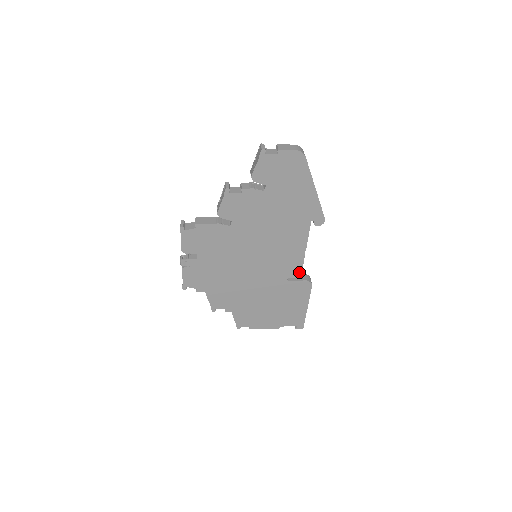
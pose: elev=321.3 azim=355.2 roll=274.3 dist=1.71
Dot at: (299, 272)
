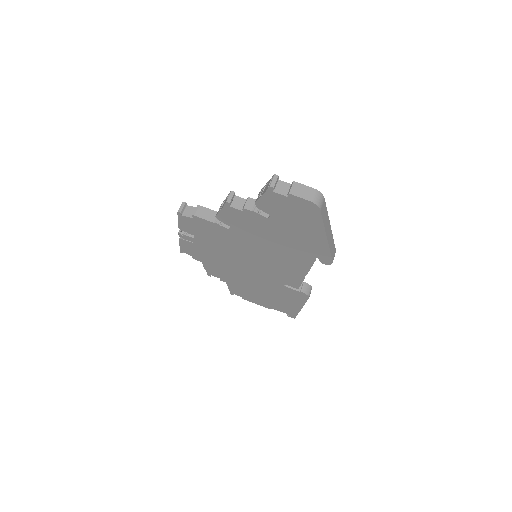
Dot at: (297, 285)
